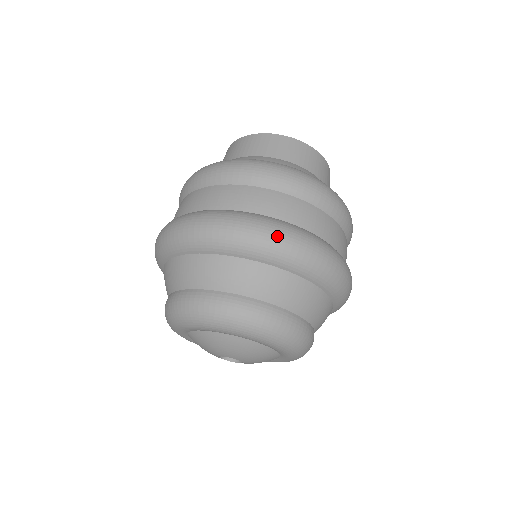
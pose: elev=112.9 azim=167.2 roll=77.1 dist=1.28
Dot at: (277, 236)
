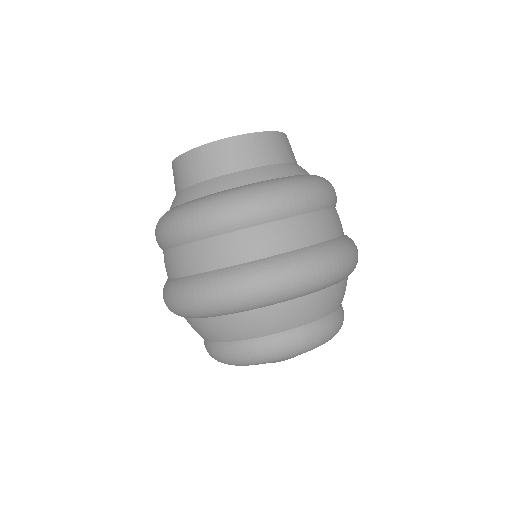
Dot at: (238, 291)
